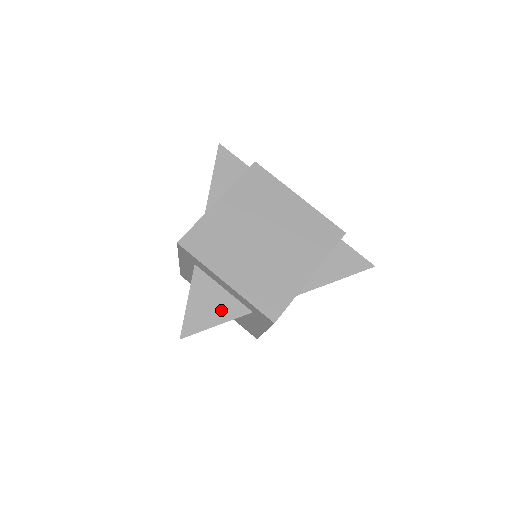
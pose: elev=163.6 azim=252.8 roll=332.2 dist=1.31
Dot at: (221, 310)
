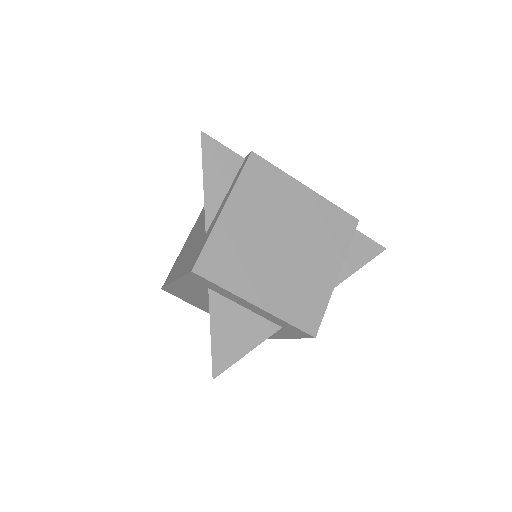
Dot at: (249, 334)
